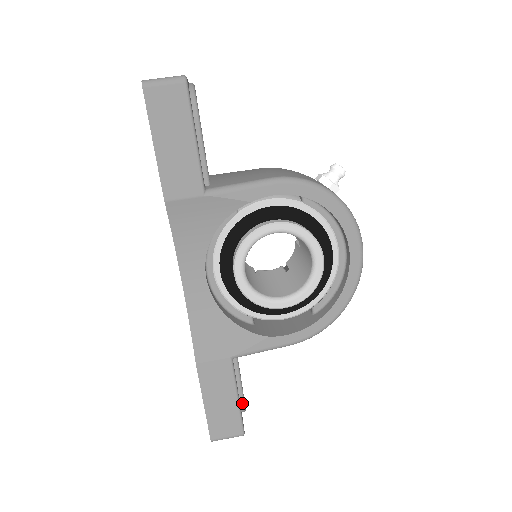
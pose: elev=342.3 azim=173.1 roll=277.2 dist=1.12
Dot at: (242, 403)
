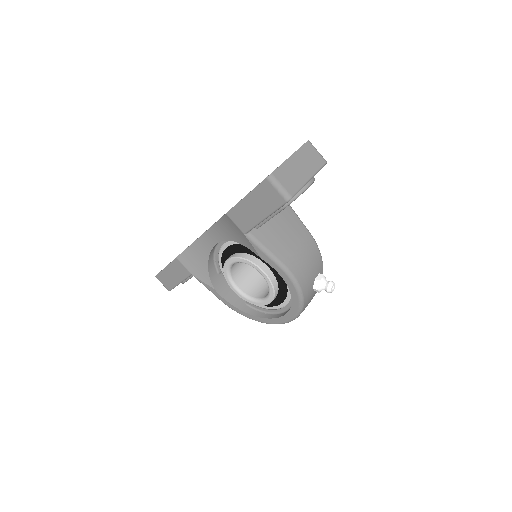
Dot at: (183, 282)
